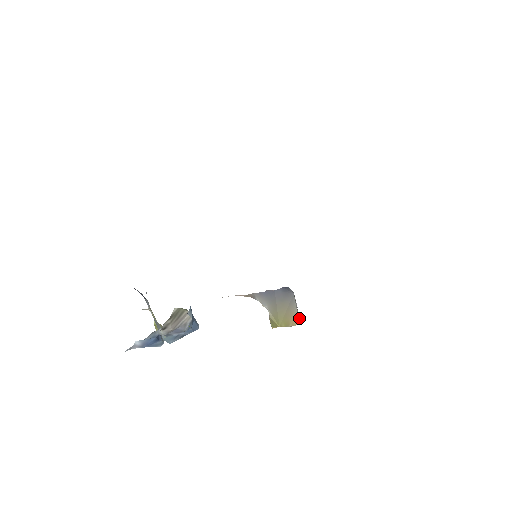
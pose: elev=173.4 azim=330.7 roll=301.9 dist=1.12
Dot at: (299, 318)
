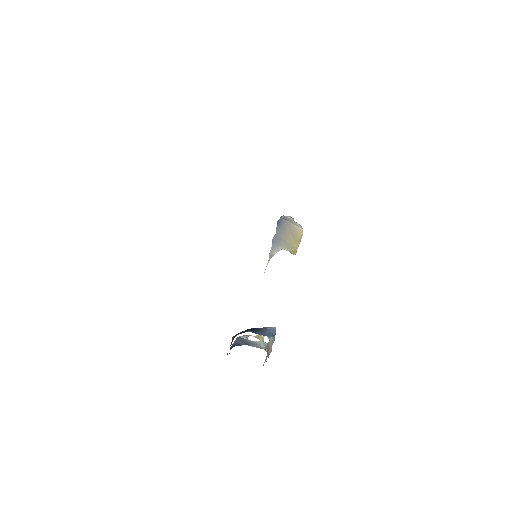
Dot at: (300, 226)
